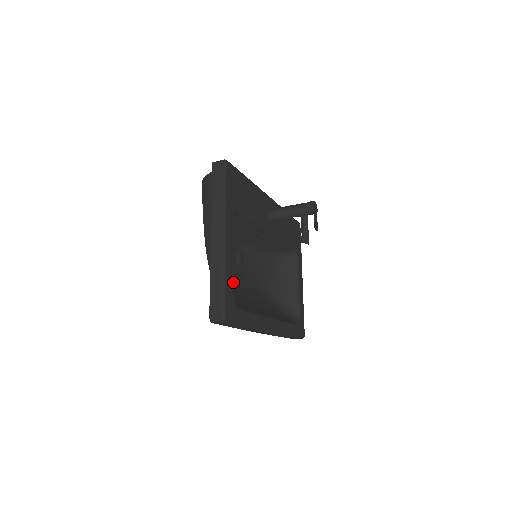
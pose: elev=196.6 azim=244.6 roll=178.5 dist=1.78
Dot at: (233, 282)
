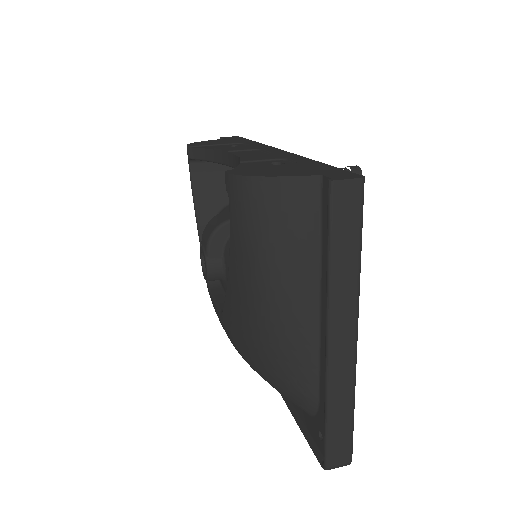
Dot at: occluded
